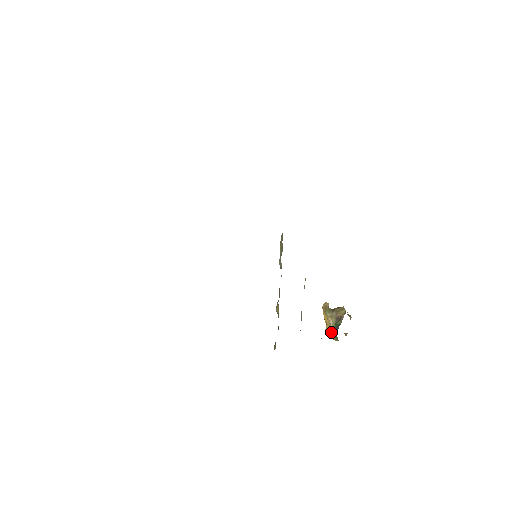
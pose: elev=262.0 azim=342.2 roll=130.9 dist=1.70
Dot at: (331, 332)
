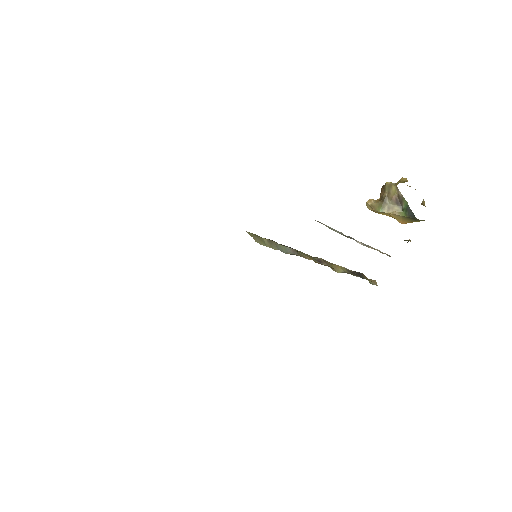
Dot at: (408, 221)
